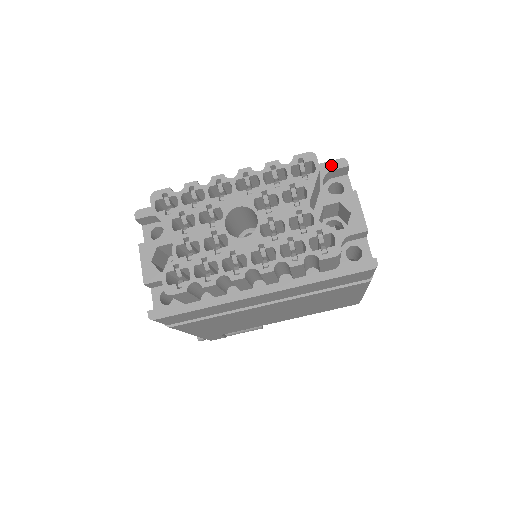
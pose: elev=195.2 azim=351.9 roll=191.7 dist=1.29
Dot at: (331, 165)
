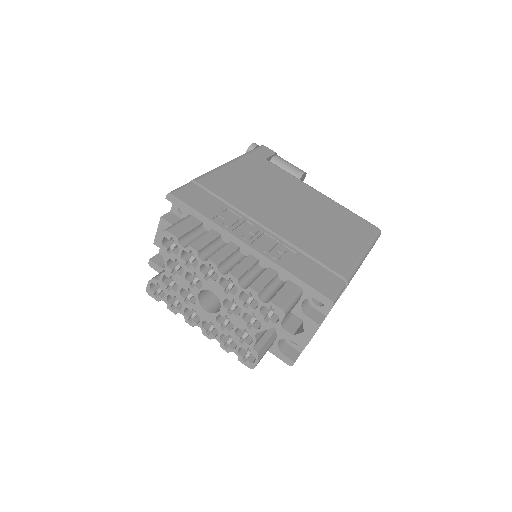
Dot at: (320, 297)
